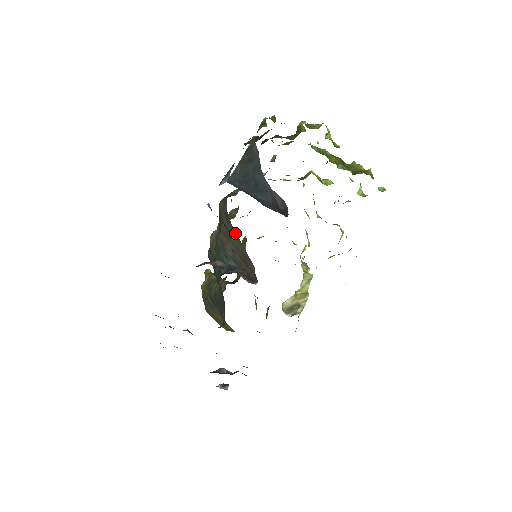
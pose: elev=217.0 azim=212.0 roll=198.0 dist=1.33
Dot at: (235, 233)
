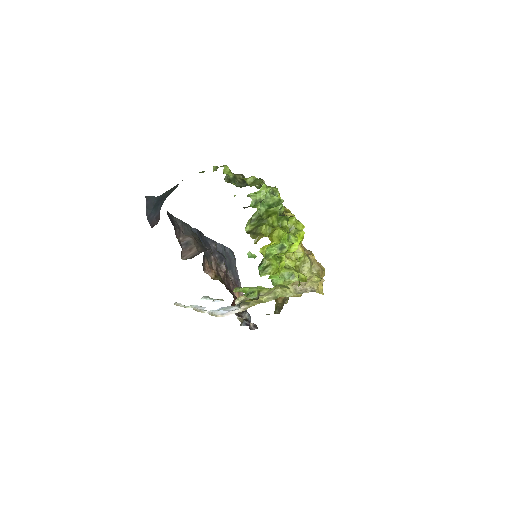
Dot at: occluded
